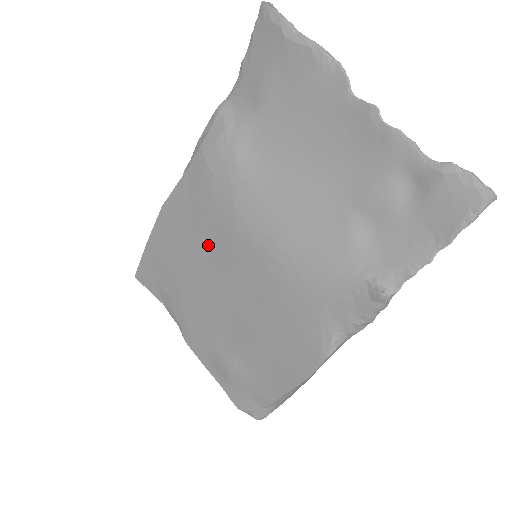
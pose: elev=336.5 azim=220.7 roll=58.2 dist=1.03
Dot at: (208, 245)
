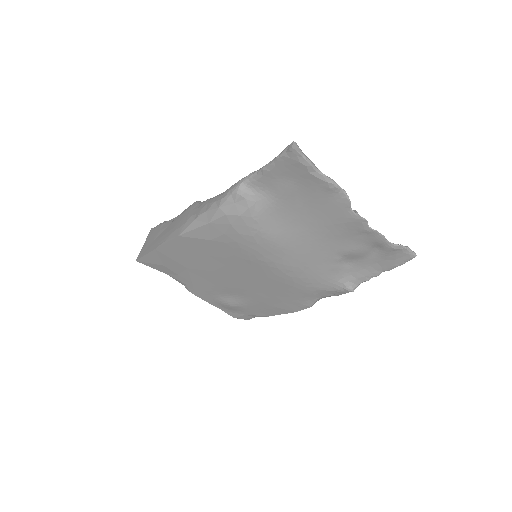
Dot at: (226, 260)
